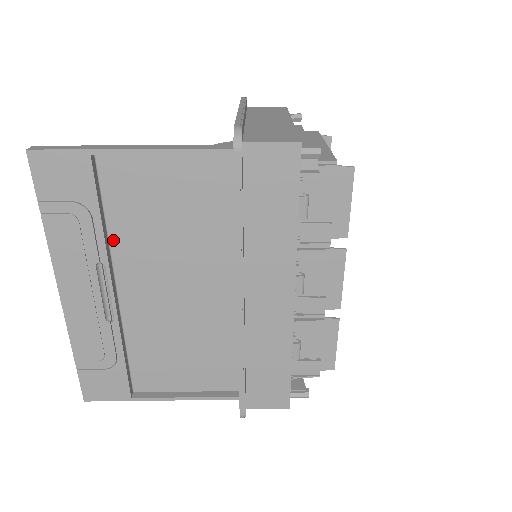
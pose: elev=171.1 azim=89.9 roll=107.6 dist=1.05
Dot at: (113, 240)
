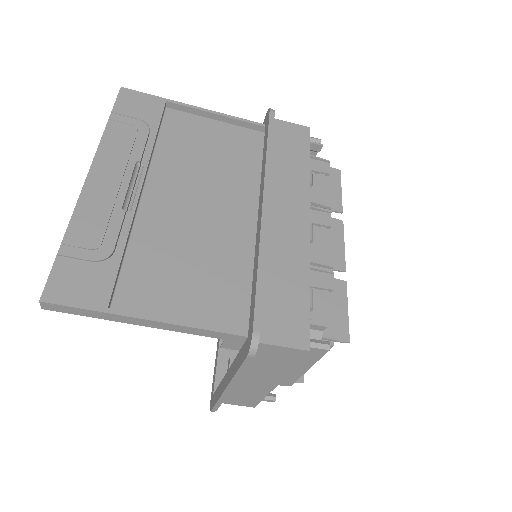
Dot at: (156, 157)
